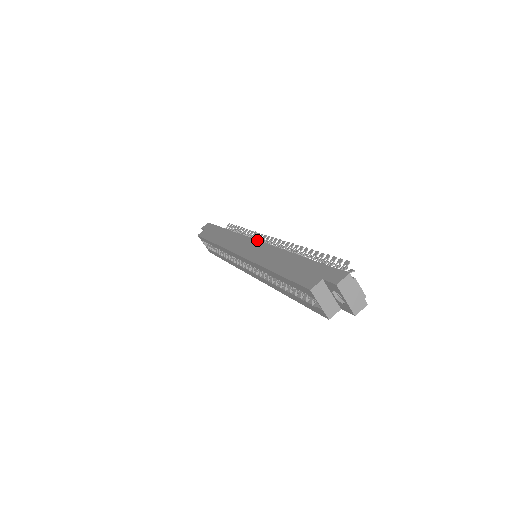
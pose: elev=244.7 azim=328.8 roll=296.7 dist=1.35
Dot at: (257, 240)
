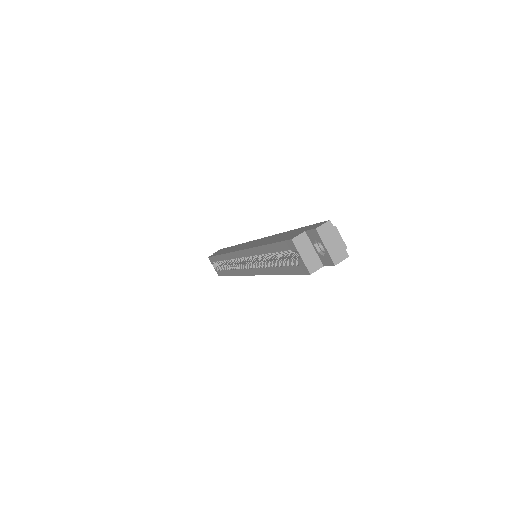
Dot at: (258, 239)
